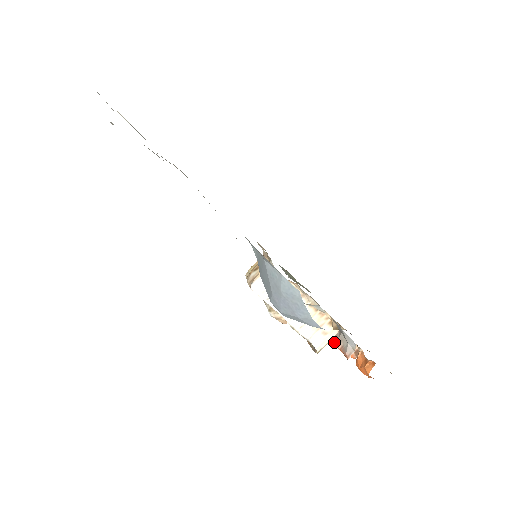
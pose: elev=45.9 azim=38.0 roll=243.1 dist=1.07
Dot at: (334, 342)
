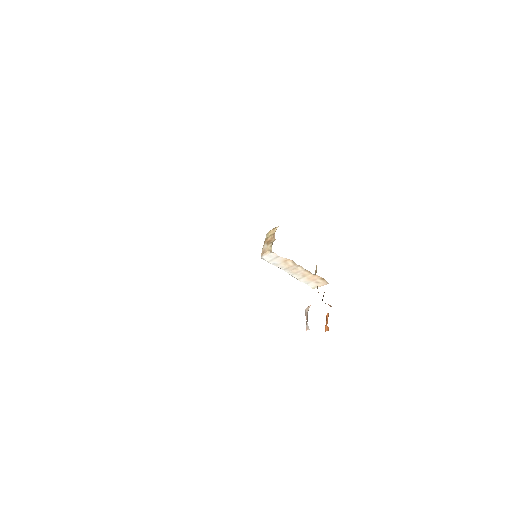
Dot at: (305, 312)
